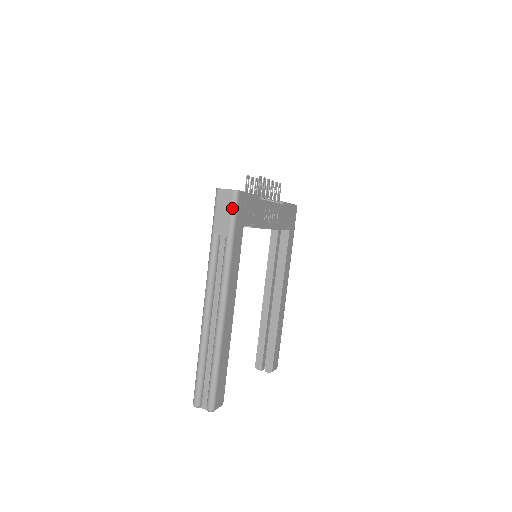
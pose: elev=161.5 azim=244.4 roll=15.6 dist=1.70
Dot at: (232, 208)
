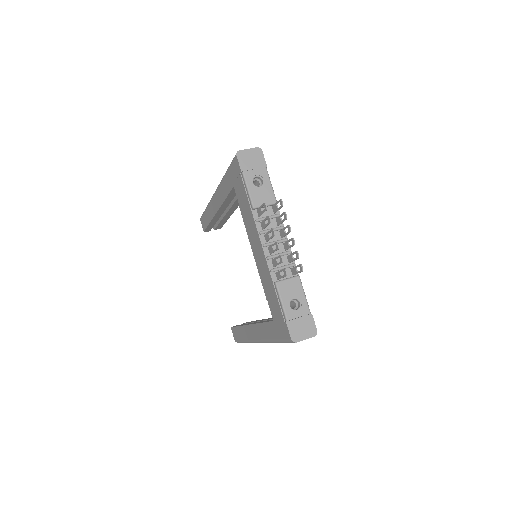
Dot at: occluded
